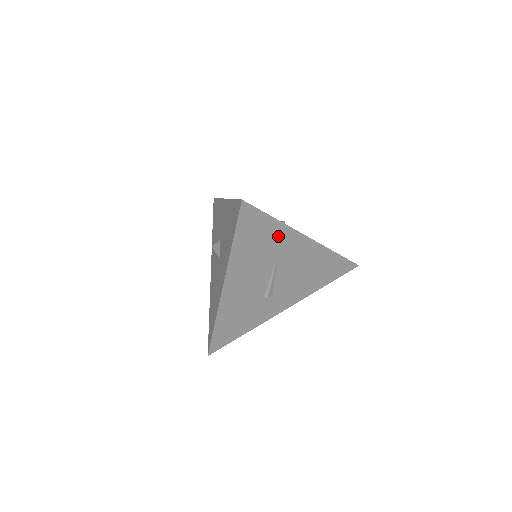
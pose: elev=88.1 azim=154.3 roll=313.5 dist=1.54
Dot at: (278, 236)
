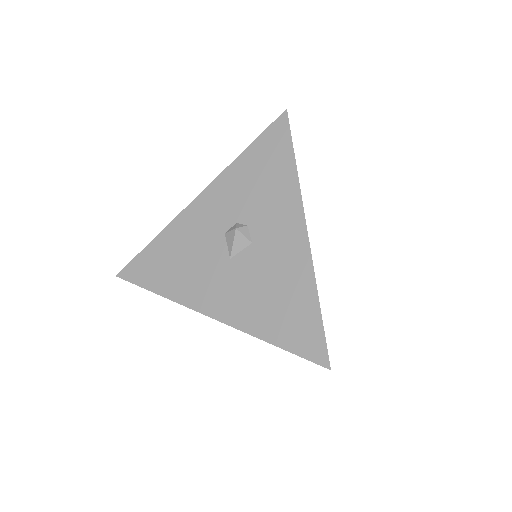
Dot at: occluded
